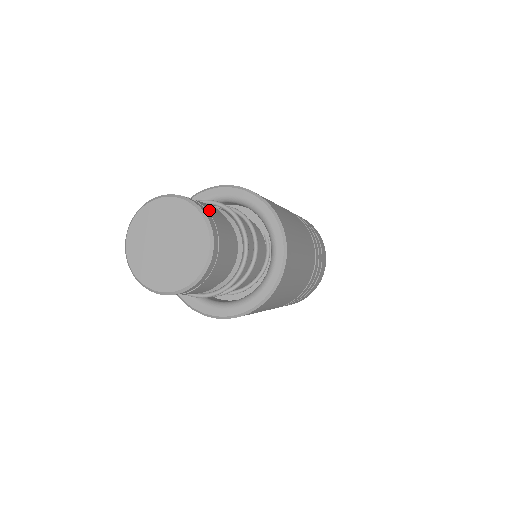
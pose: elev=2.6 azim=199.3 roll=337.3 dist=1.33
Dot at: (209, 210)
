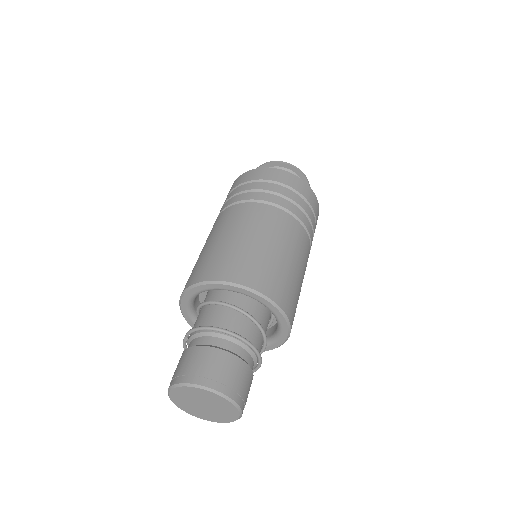
Dot at: (224, 379)
